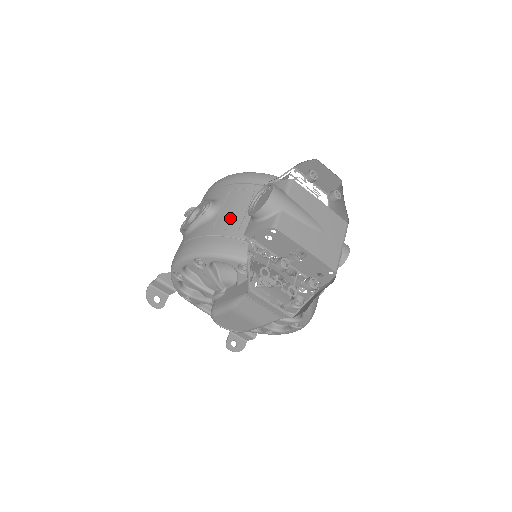
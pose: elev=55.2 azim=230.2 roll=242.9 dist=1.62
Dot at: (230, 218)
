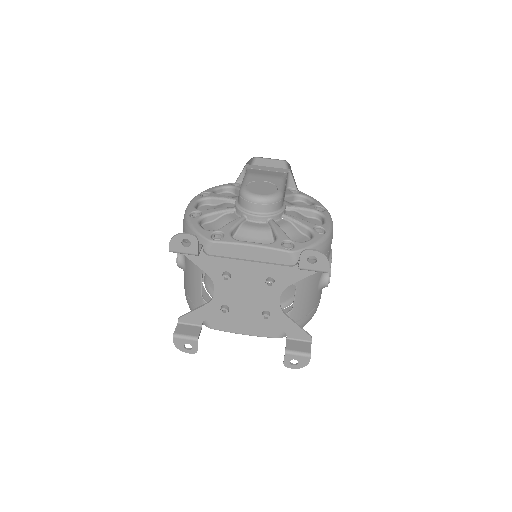
Dot at: occluded
